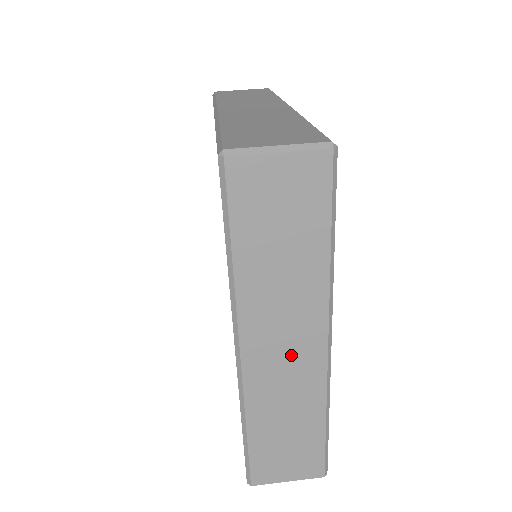
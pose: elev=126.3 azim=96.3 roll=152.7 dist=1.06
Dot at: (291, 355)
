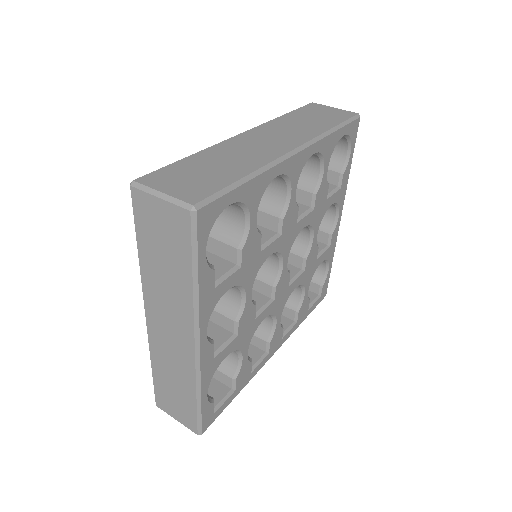
Dot at: (173, 336)
